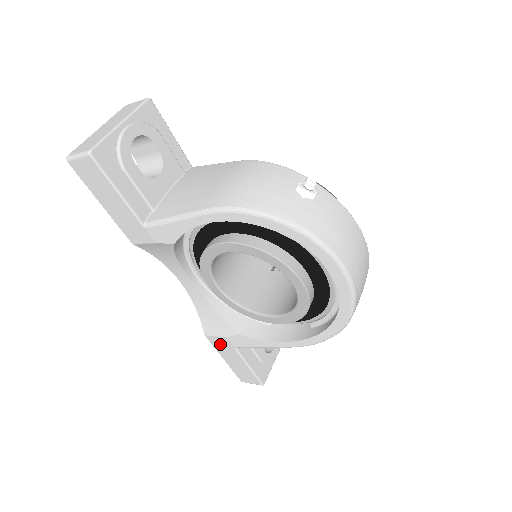
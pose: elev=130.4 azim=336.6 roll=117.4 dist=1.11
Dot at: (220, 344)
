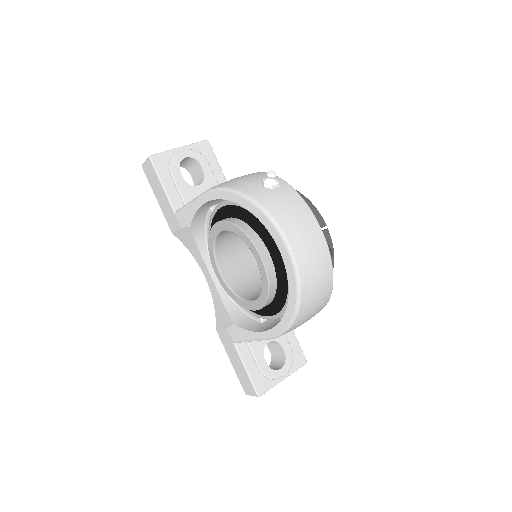
Dot at: (225, 340)
